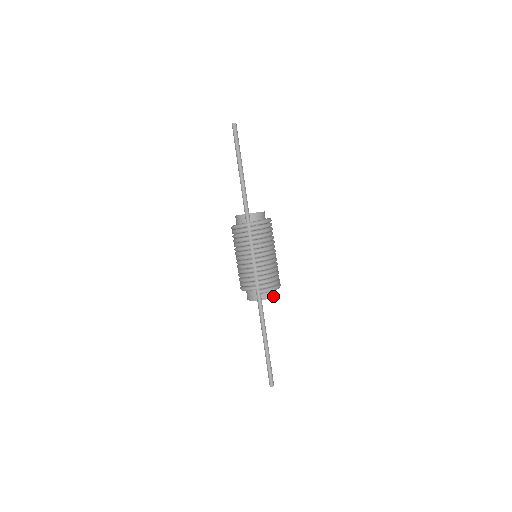
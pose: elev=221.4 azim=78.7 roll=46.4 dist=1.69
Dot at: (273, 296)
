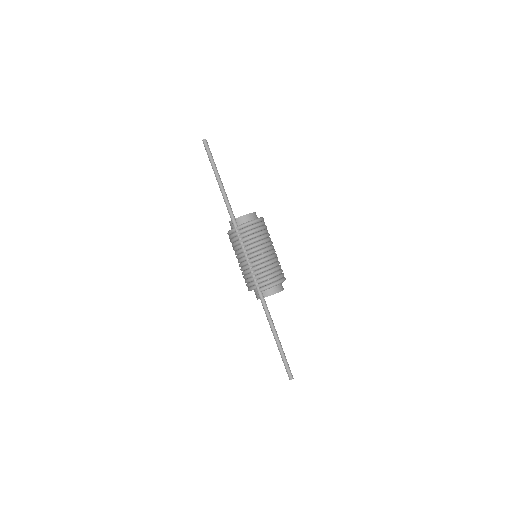
Dot at: (277, 292)
